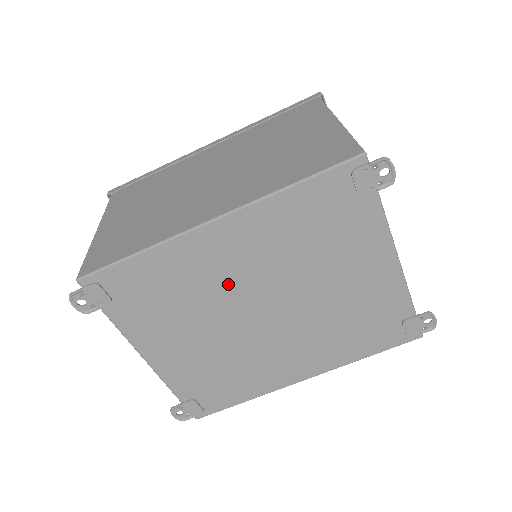
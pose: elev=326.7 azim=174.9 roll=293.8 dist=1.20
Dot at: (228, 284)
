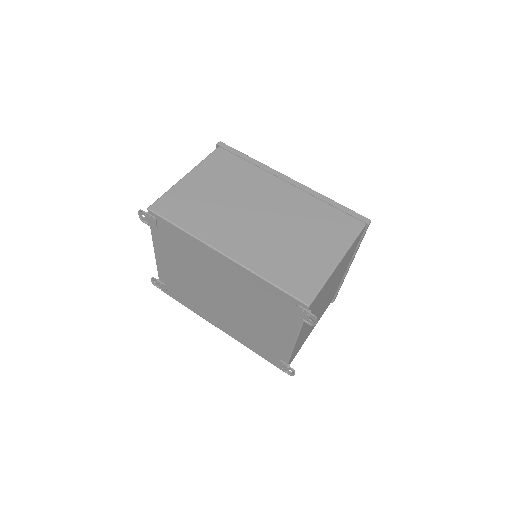
Dot at: (212, 275)
